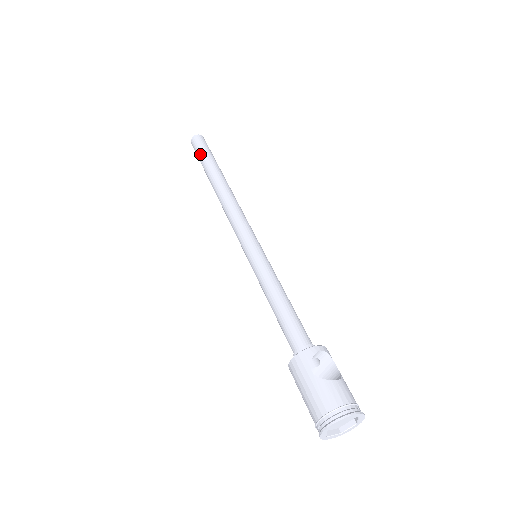
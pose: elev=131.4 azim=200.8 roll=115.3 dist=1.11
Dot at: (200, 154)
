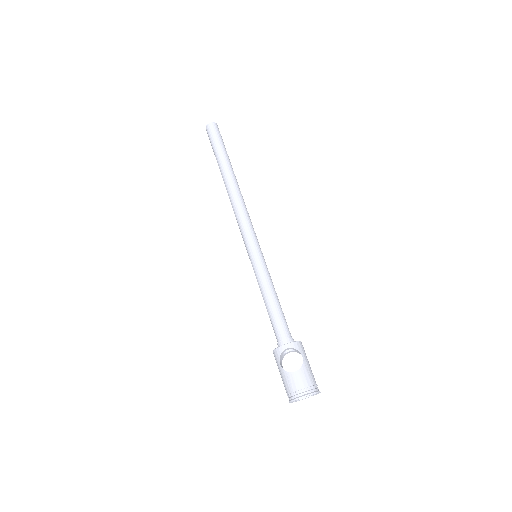
Dot at: occluded
